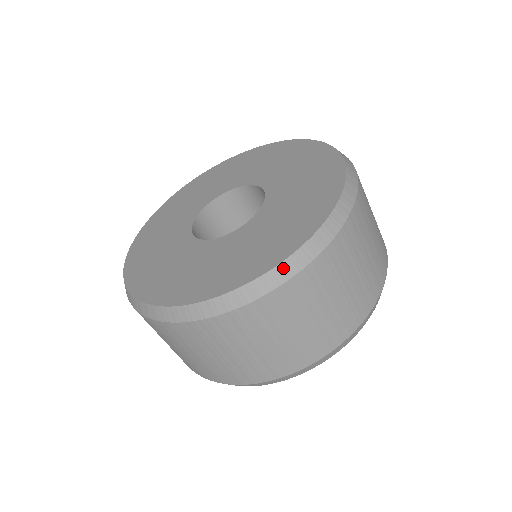
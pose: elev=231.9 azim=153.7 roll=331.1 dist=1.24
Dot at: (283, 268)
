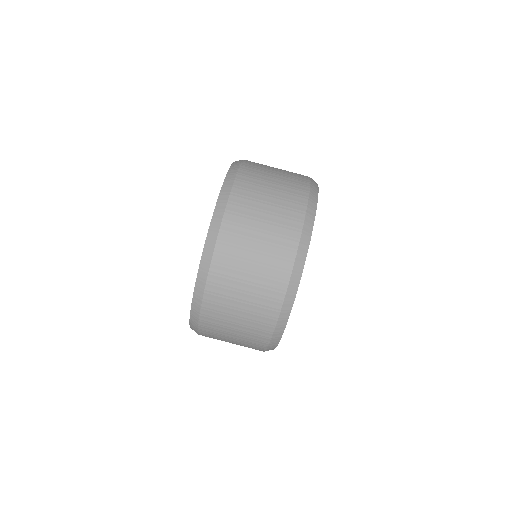
Dot at: (212, 228)
